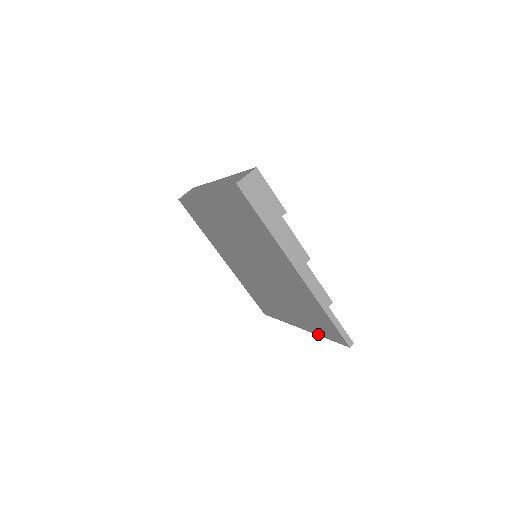
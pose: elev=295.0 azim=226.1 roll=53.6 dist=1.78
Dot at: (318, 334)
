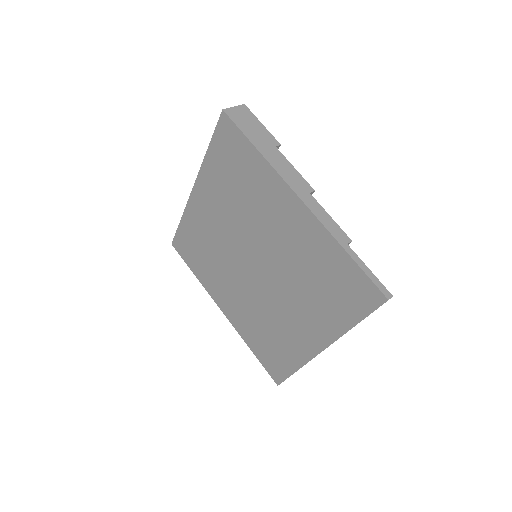
Dot at: (345, 329)
